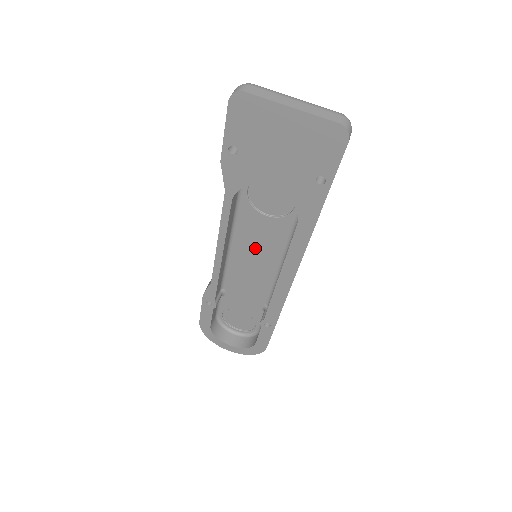
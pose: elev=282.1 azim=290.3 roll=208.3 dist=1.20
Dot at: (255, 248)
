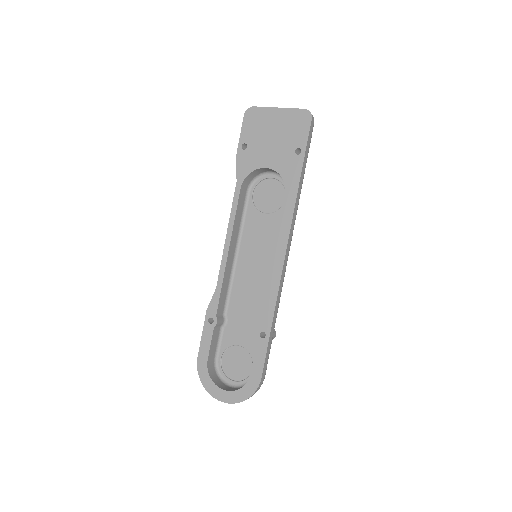
Dot at: (256, 251)
